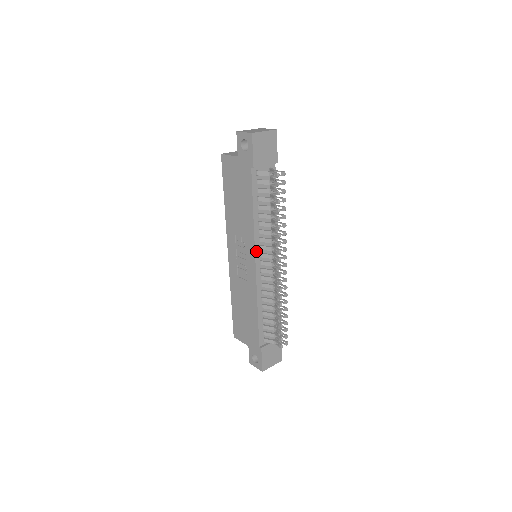
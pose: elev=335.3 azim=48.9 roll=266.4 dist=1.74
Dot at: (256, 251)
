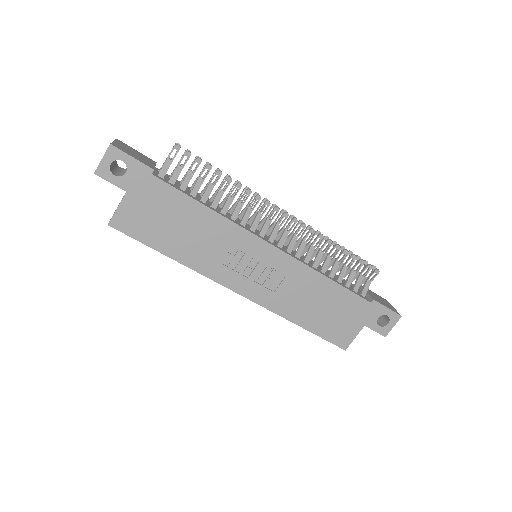
Dot at: (255, 235)
